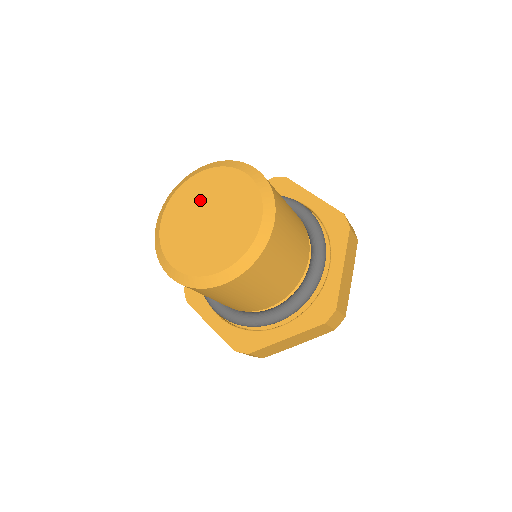
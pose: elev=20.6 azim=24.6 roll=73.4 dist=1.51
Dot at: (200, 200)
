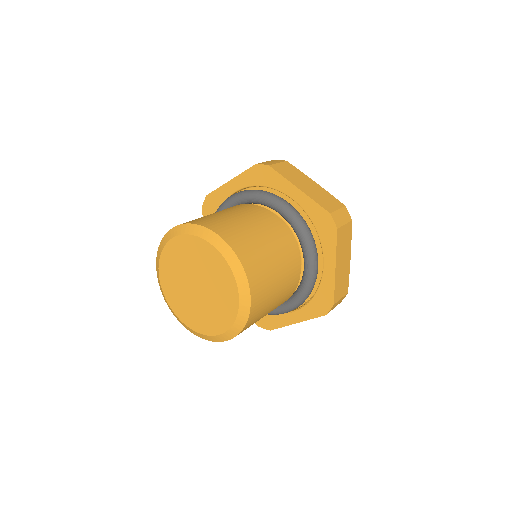
Dot at: (201, 268)
